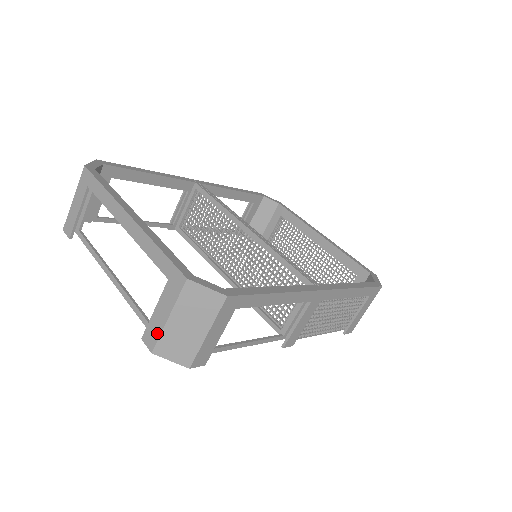
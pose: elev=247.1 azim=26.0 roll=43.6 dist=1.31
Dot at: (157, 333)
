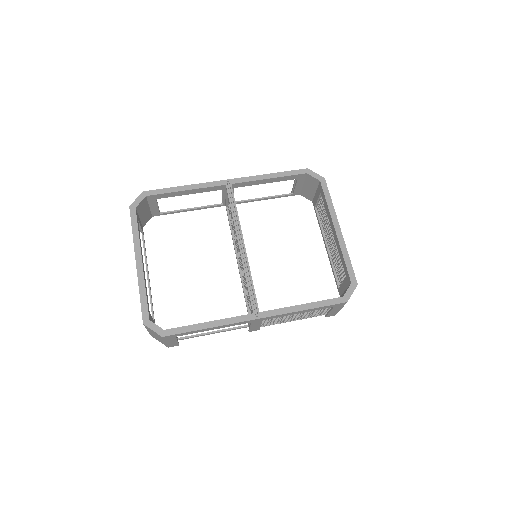
Dot at: occluded
